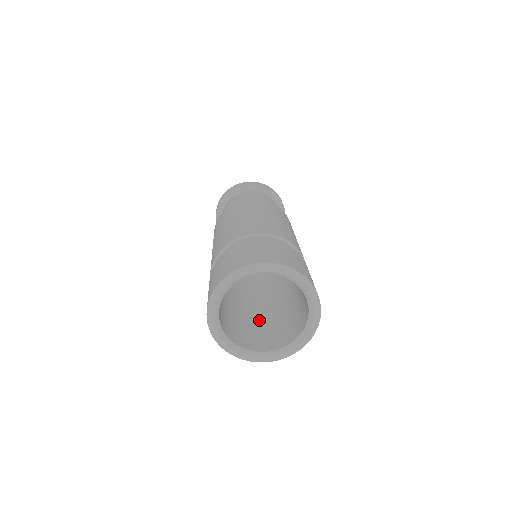
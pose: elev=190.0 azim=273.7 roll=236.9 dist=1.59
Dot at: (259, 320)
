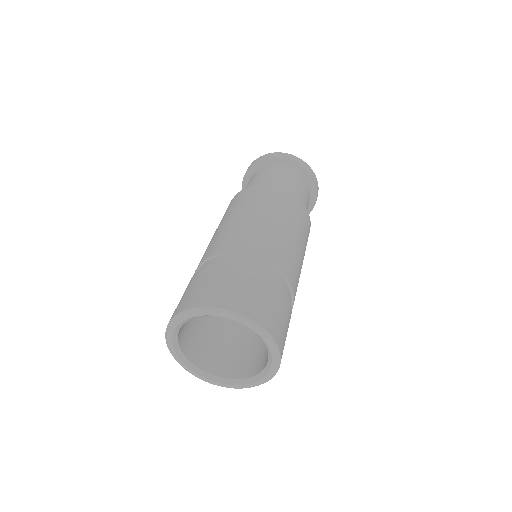
Dot at: occluded
